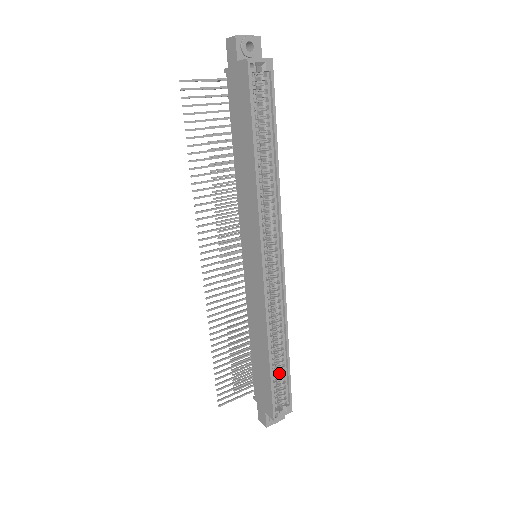
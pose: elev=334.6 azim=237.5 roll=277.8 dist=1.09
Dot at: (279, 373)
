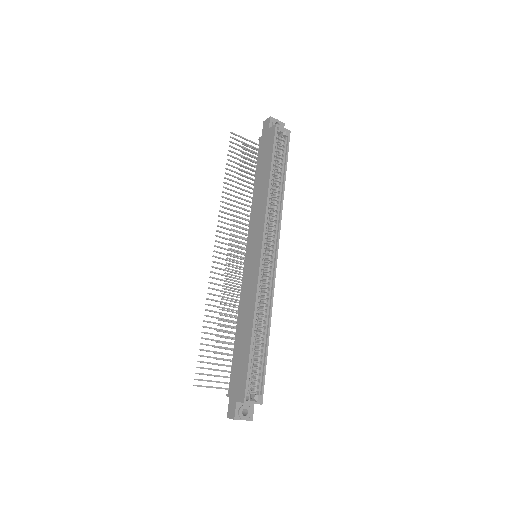
Dot at: (257, 358)
